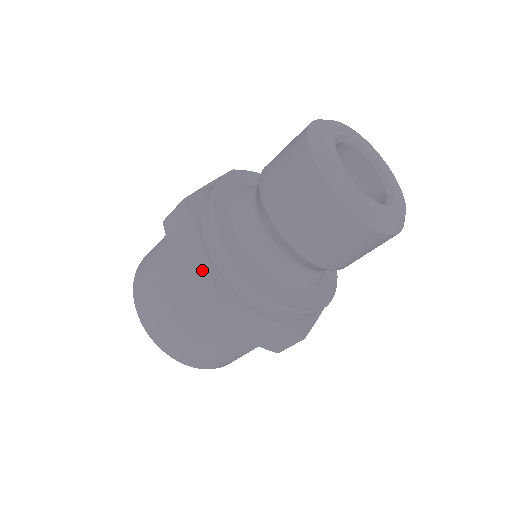
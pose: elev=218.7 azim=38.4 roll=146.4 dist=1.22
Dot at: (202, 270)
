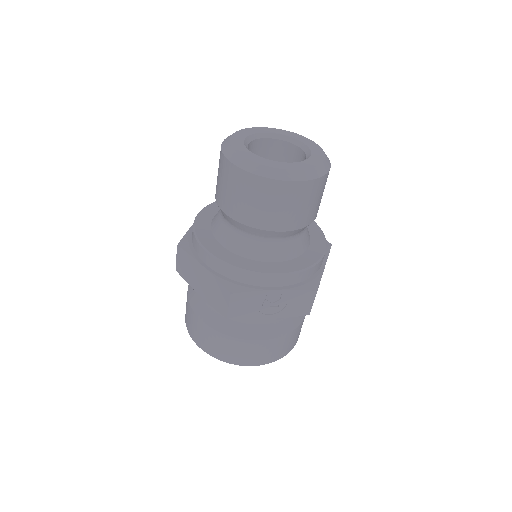
Dot at: occluded
